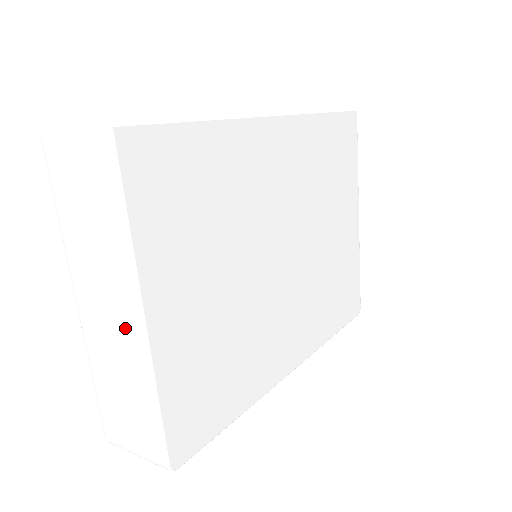
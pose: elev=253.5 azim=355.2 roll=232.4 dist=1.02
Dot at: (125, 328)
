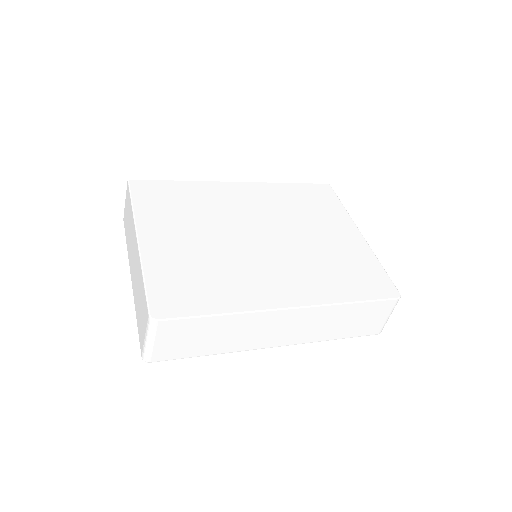
Dot at: (136, 256)
